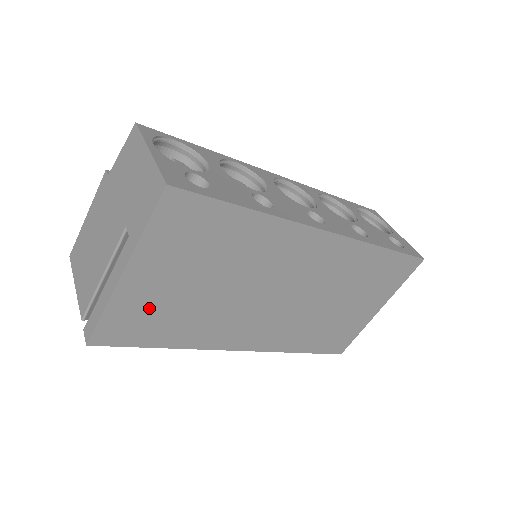
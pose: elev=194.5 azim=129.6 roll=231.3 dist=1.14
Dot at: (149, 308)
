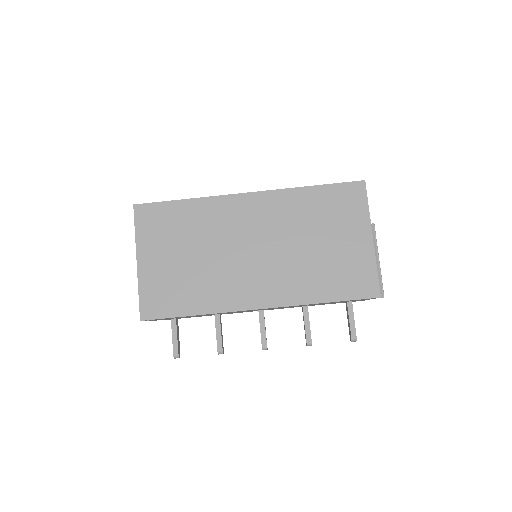
Dot at: (164, 283)
